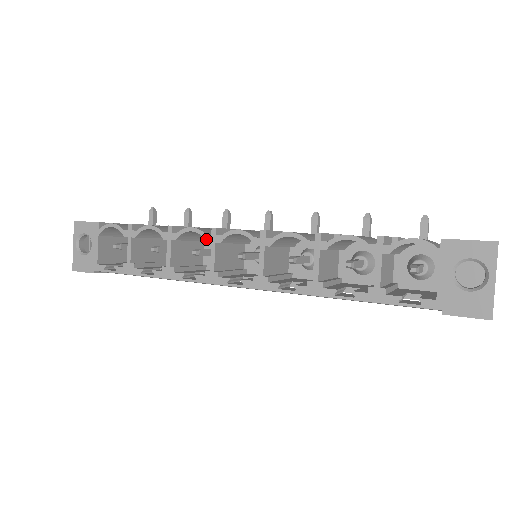
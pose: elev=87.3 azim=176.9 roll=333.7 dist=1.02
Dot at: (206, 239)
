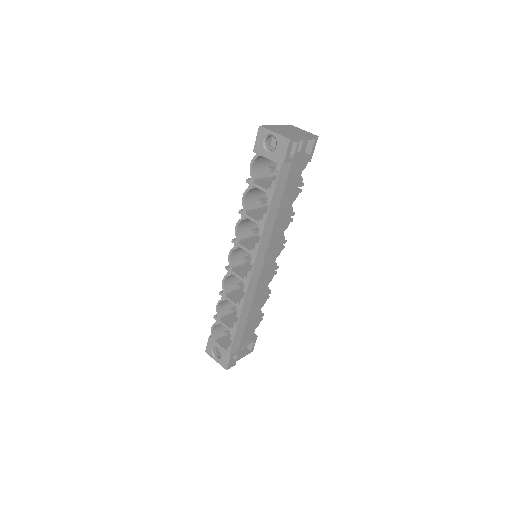
Dot at: (229, 275)
